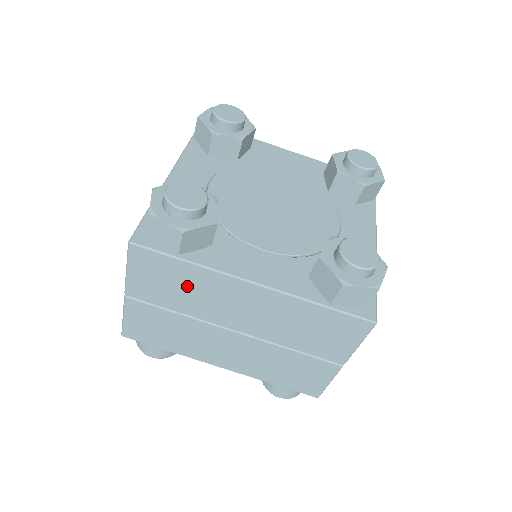
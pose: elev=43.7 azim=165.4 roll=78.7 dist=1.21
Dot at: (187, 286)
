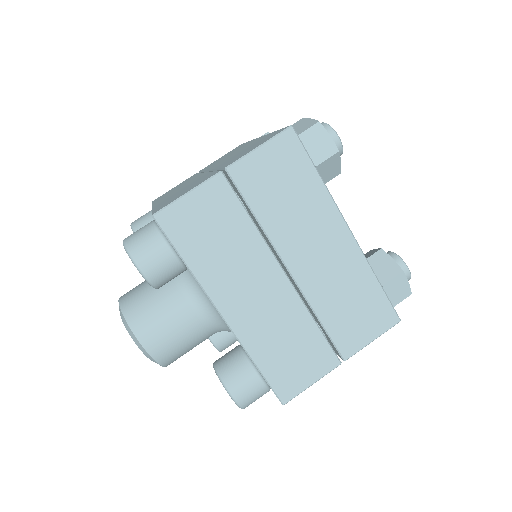
Dot at: (295, 198)
